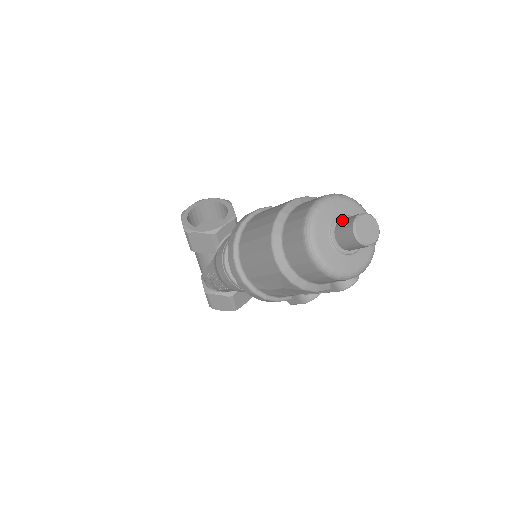
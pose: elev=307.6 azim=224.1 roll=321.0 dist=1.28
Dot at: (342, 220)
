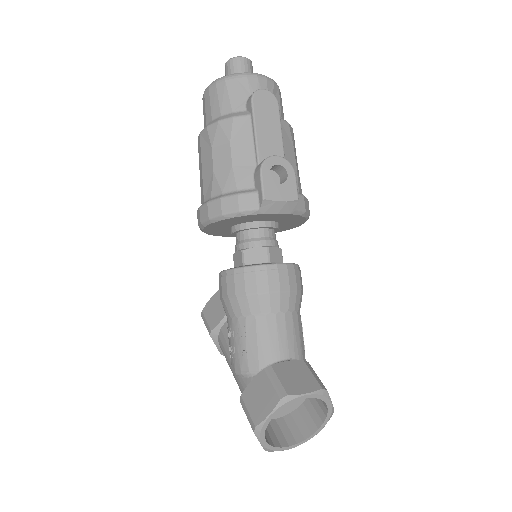
Dot at: occluded
